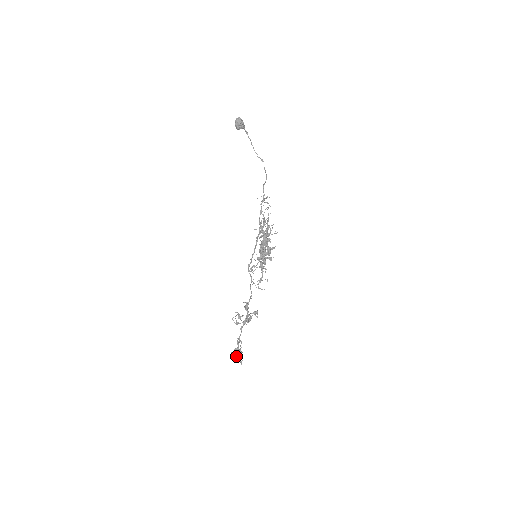
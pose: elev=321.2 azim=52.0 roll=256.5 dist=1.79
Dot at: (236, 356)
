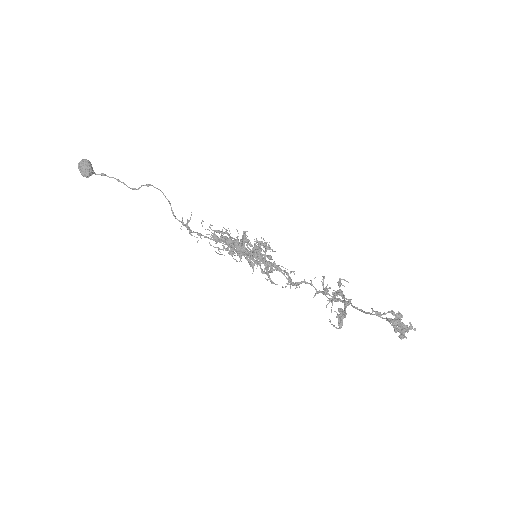
Dot at: (399, 330)
